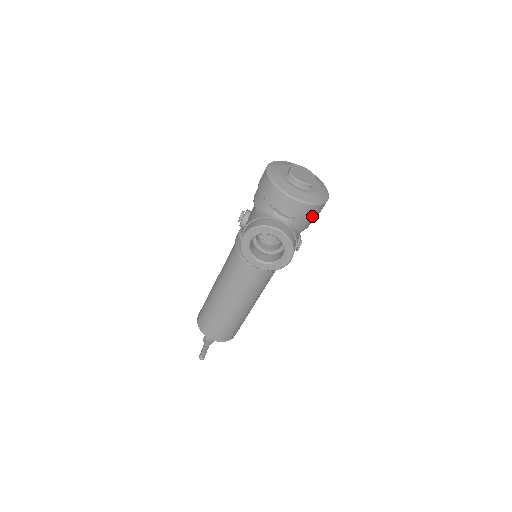
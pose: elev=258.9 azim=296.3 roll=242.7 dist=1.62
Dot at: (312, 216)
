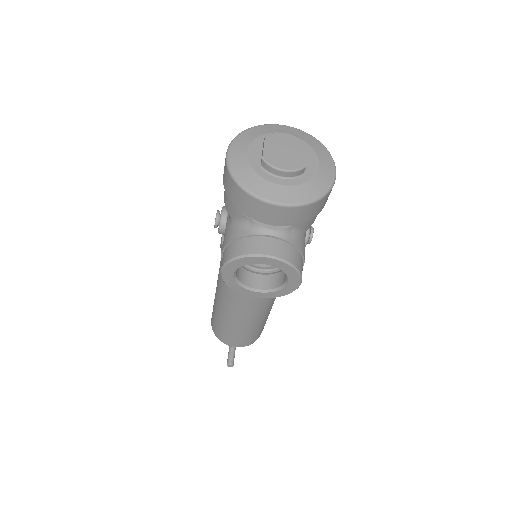
Dot at: (316, 212)
